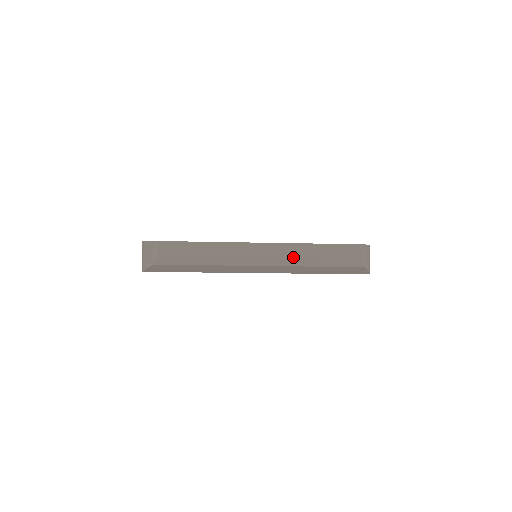
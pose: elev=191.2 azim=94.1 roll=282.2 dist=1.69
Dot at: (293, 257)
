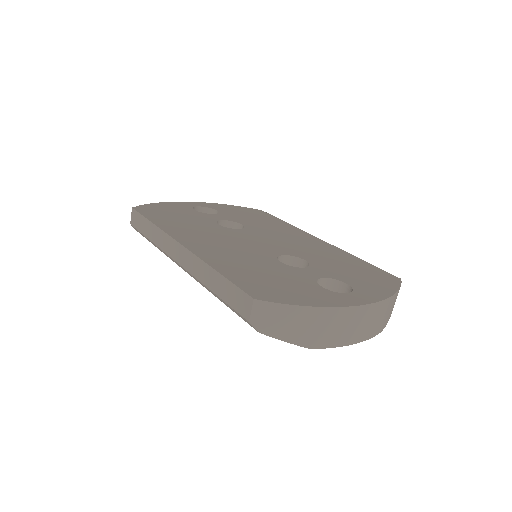
Dot at: (197, 275)
